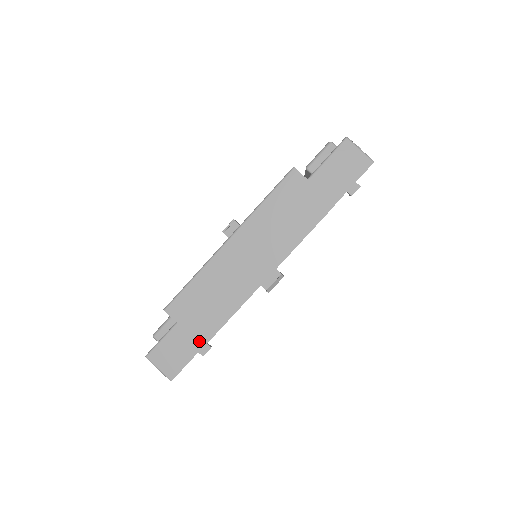
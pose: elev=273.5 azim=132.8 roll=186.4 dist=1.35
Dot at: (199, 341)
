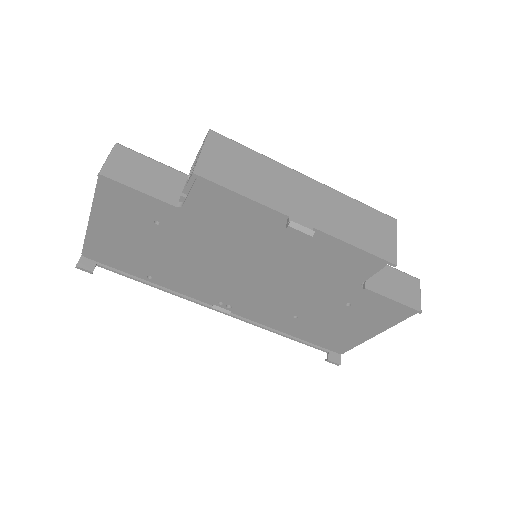
Dot at: (198, 167)
